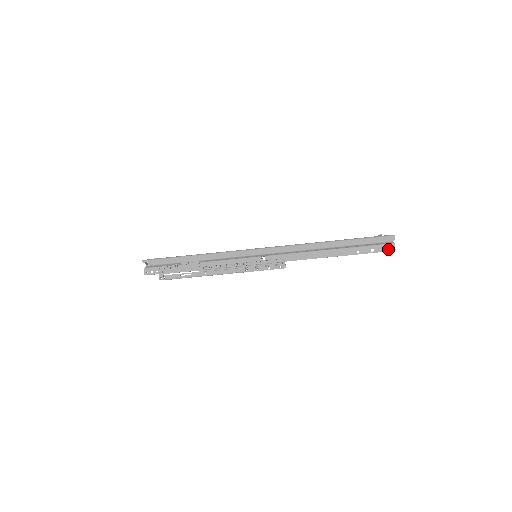
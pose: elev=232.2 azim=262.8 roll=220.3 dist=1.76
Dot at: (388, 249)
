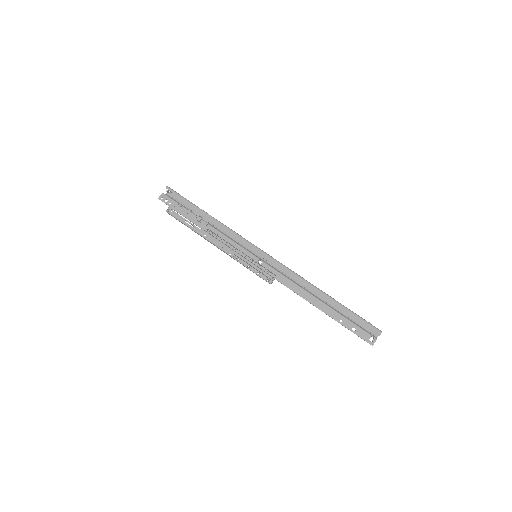
Dot at: (367, 339)
